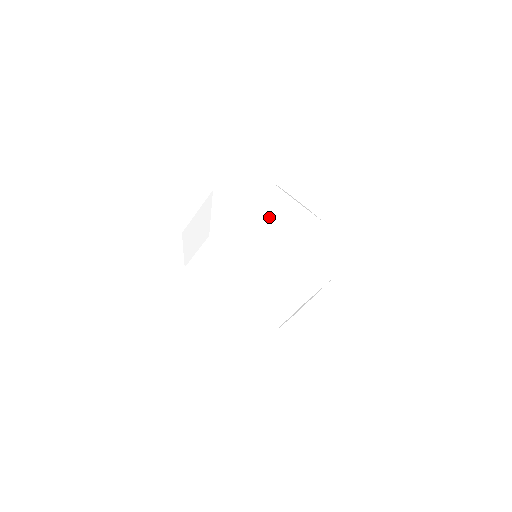
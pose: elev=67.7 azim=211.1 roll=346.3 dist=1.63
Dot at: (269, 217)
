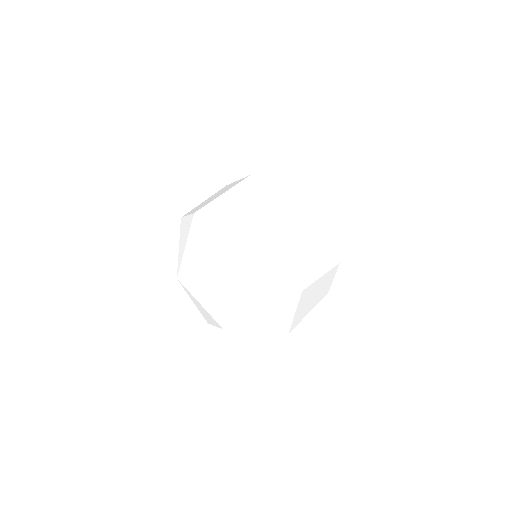
Dot at: (218, 202)
